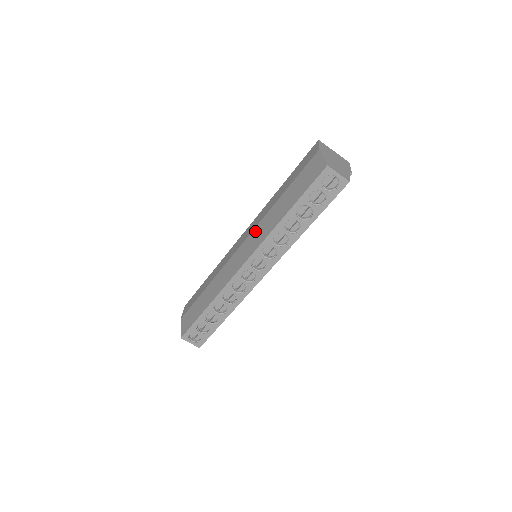
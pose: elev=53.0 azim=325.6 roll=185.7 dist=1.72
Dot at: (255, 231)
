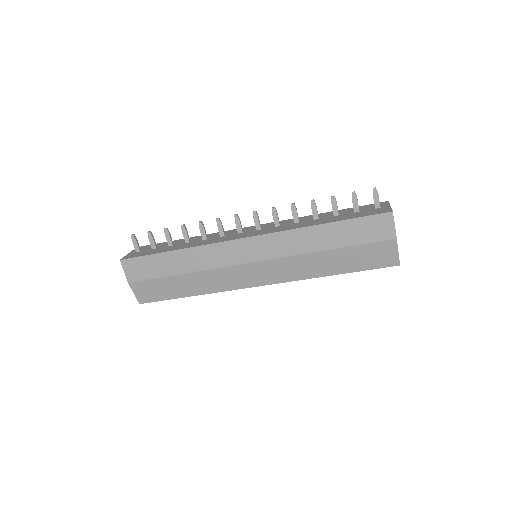
Dot at: (281, 263)
